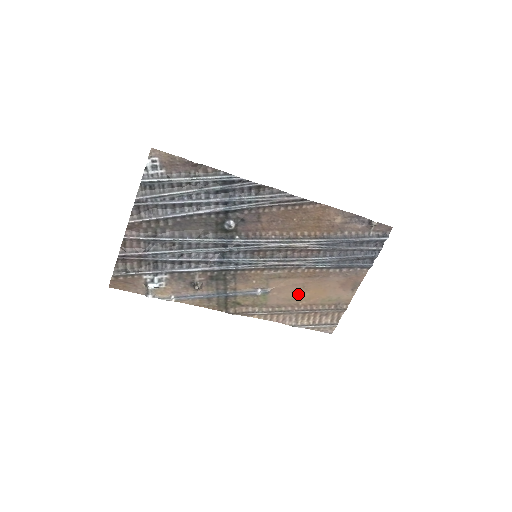
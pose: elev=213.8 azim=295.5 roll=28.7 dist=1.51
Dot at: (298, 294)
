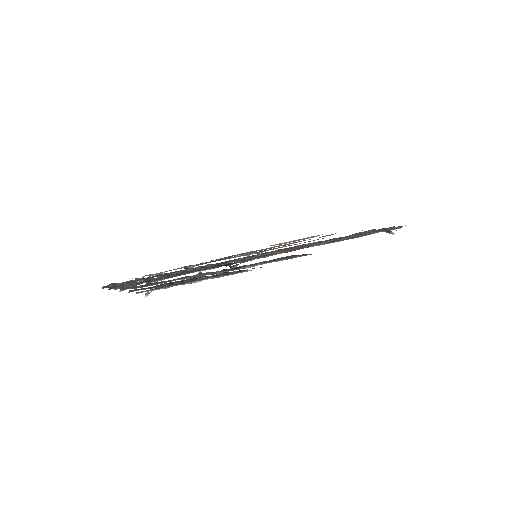
Dot at: occluded
